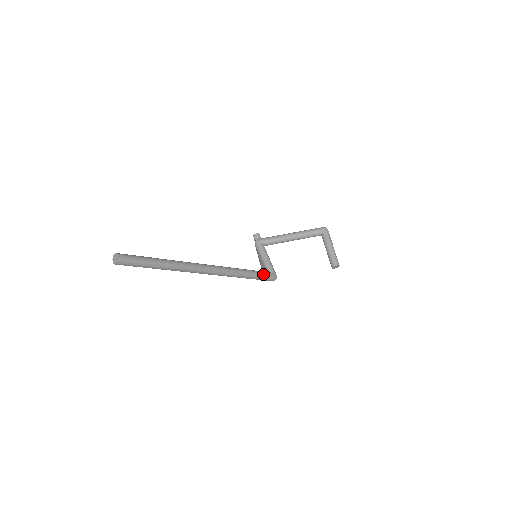
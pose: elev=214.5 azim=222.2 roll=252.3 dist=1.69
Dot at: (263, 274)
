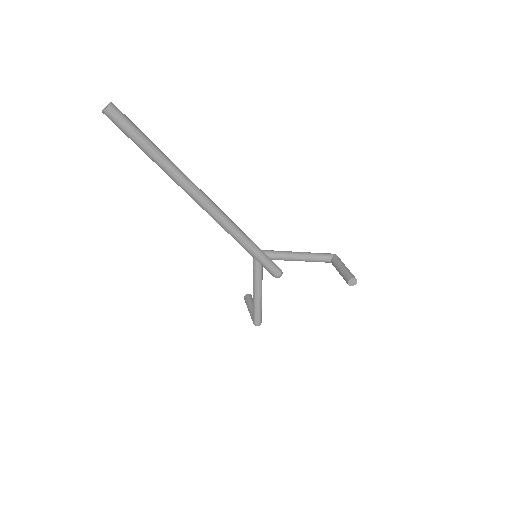
Dot at: occluded
